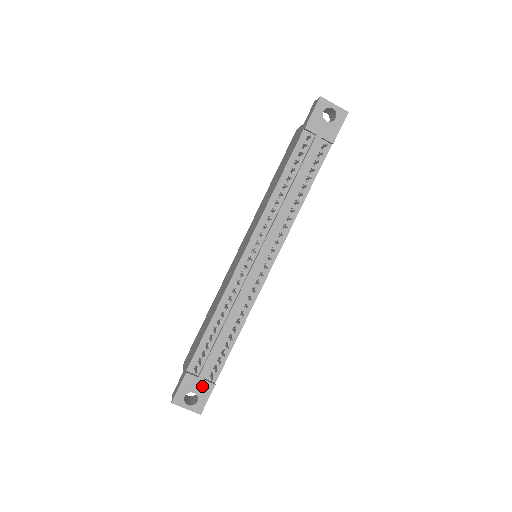
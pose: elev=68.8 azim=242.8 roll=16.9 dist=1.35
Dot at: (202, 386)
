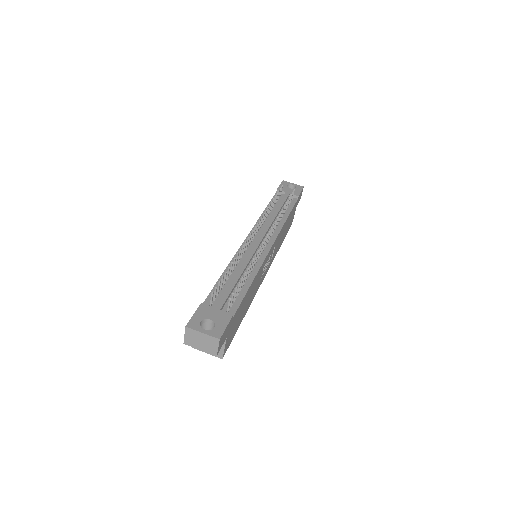
Dot at: (219, 315)
